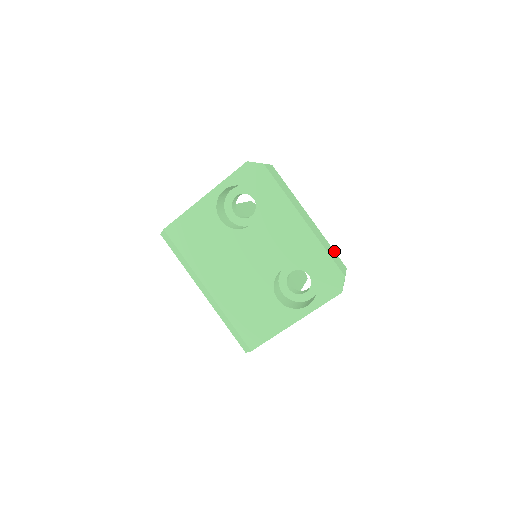
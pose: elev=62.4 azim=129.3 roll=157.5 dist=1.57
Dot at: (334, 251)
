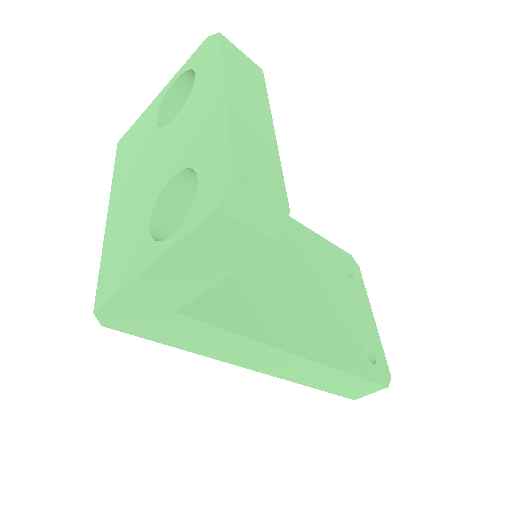
Dot at: (282, 180)
